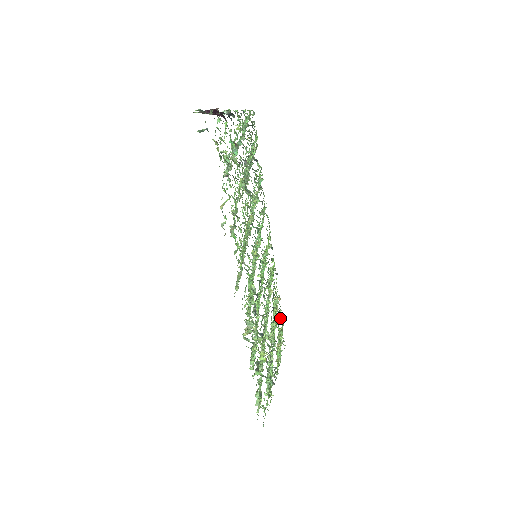
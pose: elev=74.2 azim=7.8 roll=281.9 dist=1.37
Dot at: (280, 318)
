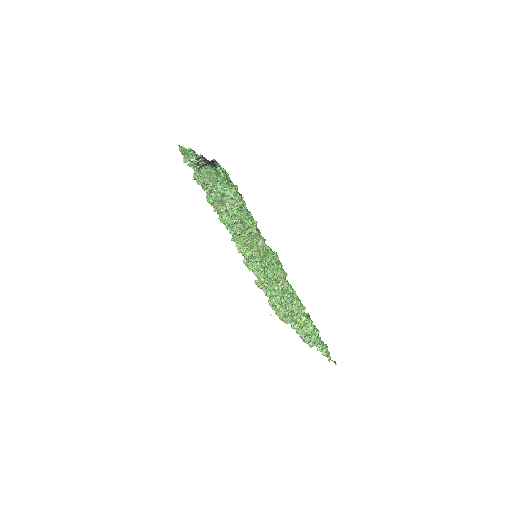
Dot at: occluded
